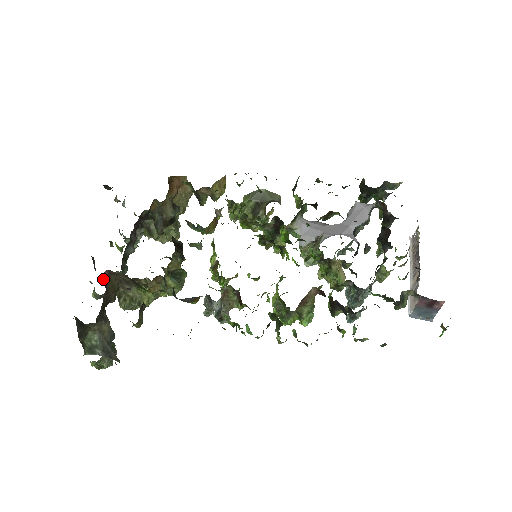
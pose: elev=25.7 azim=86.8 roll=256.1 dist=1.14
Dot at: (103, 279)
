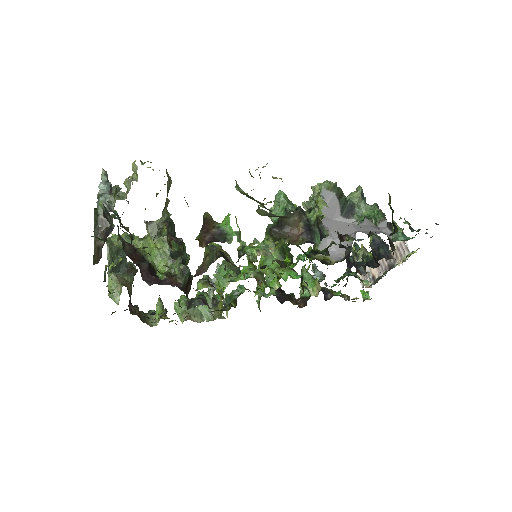
Dot at: (128, 306)
